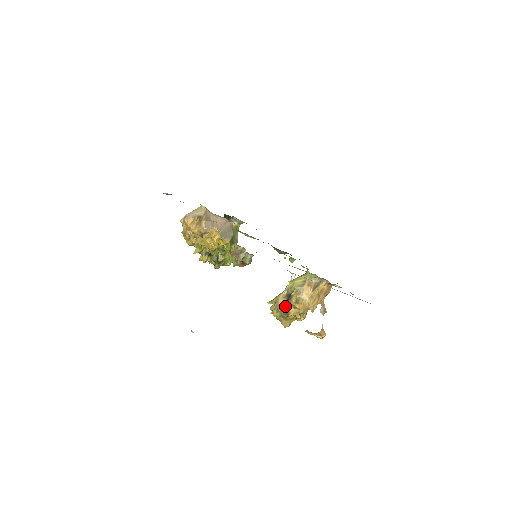
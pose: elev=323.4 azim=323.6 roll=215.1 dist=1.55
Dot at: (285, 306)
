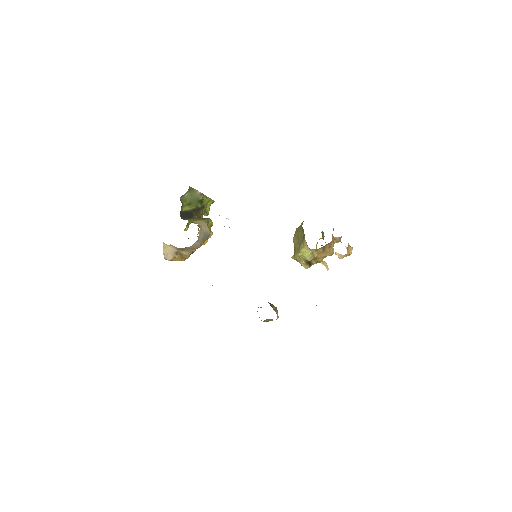
Dot at: occluded
